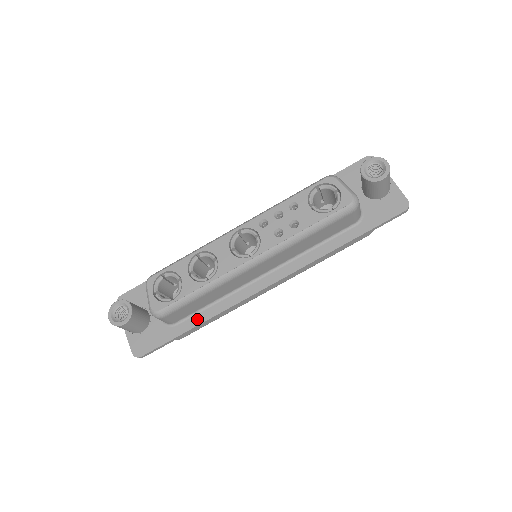
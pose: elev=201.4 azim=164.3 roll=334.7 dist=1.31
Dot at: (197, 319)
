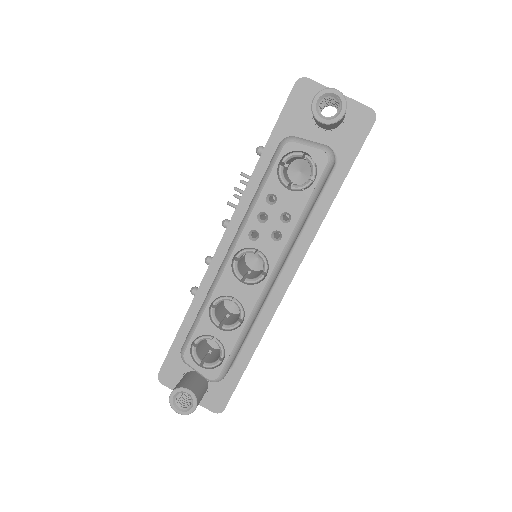
Dot at: (248, 349)
